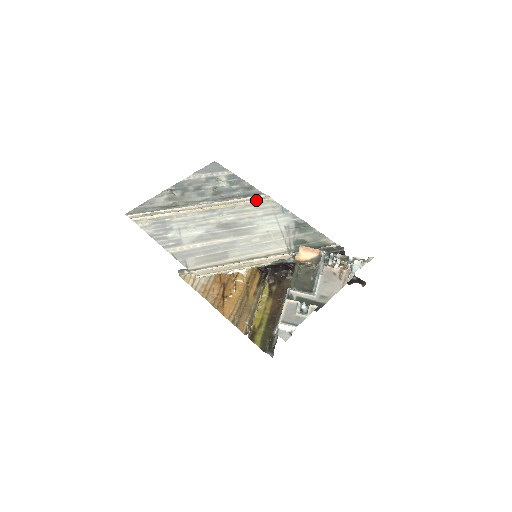
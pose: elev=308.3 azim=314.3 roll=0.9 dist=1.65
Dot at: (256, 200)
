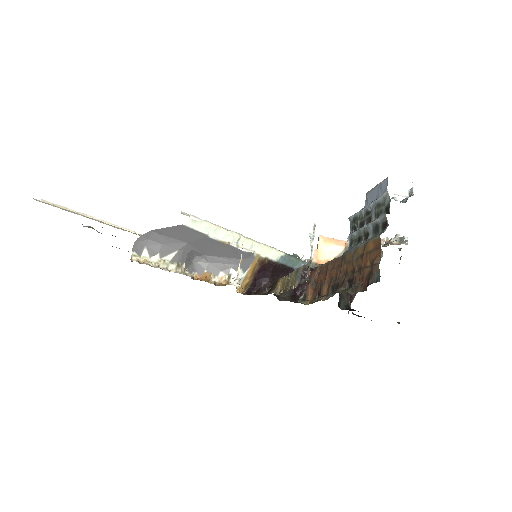
Dot at: occluded
